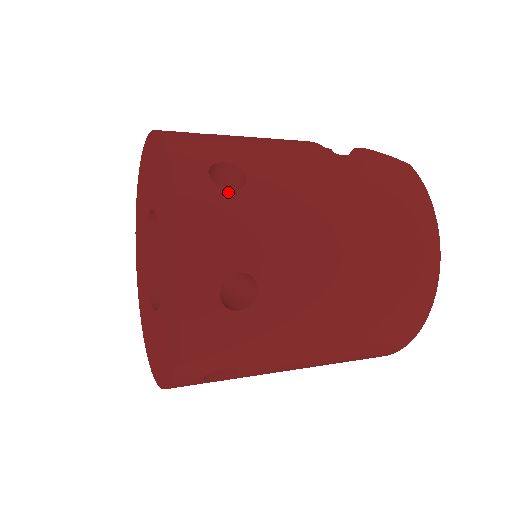
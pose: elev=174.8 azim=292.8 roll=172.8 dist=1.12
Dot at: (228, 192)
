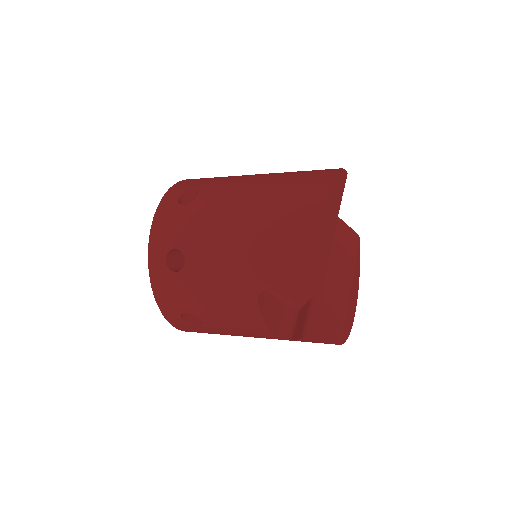
Dot at: occluded
